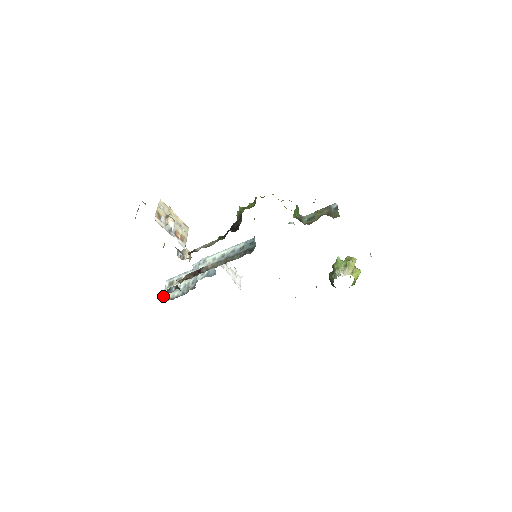
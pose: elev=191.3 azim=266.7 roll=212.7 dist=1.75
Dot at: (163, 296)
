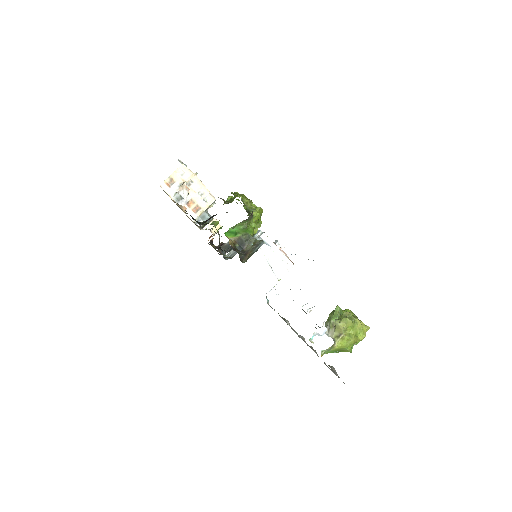
Dot at: occluded
